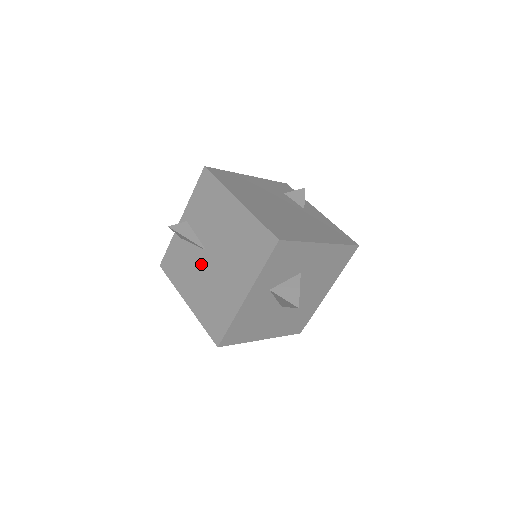
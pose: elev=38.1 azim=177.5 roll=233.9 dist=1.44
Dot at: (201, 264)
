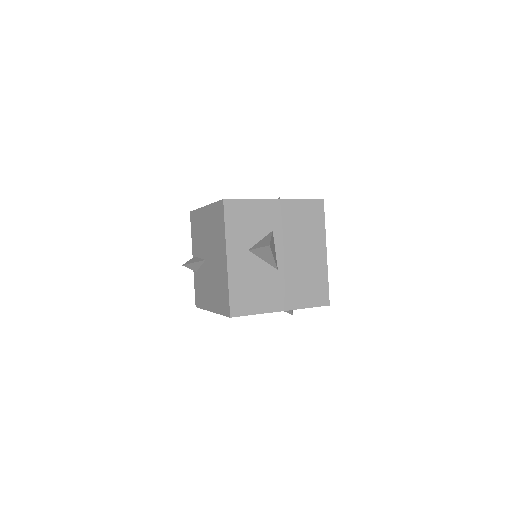
Dot at: (207, 273)
